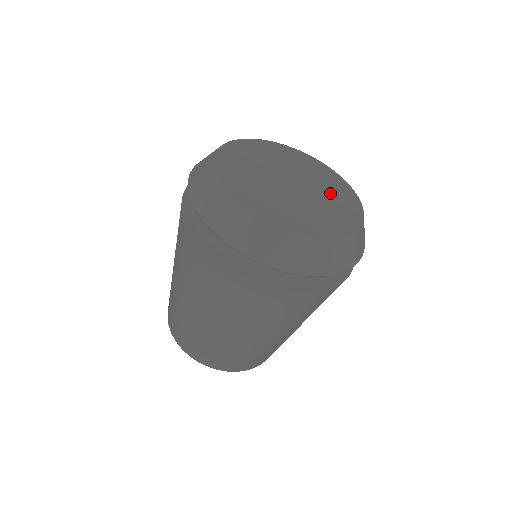
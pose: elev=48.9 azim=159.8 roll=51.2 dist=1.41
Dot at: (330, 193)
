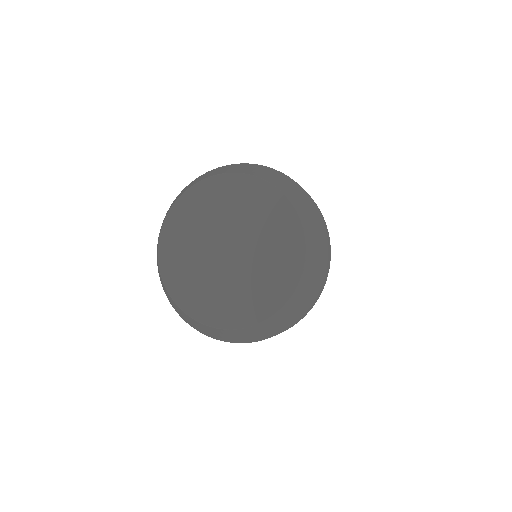
Dot at: (259, 279)
